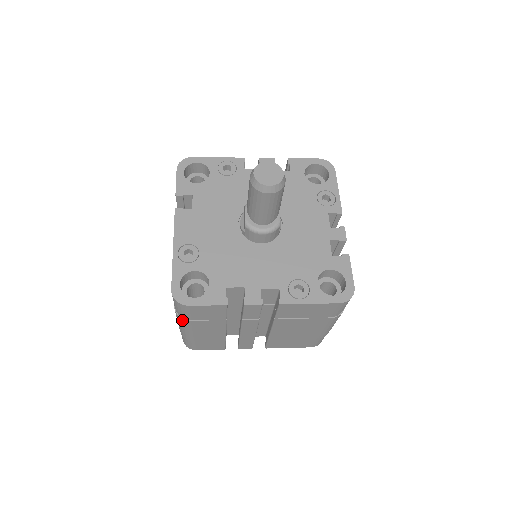
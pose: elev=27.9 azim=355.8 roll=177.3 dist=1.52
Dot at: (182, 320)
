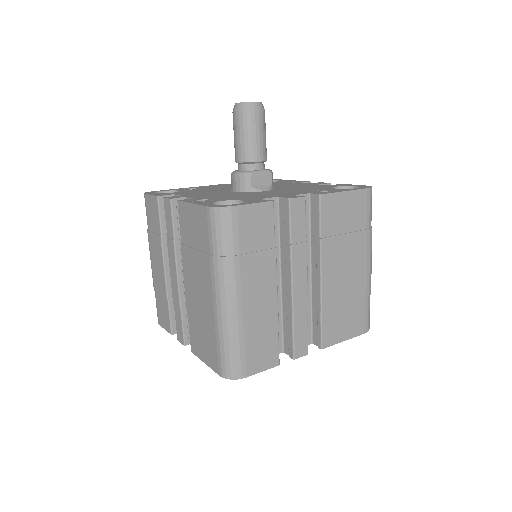
Dot at: occluded
